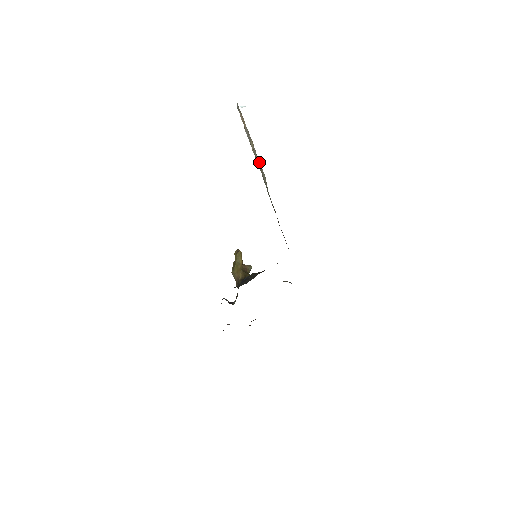
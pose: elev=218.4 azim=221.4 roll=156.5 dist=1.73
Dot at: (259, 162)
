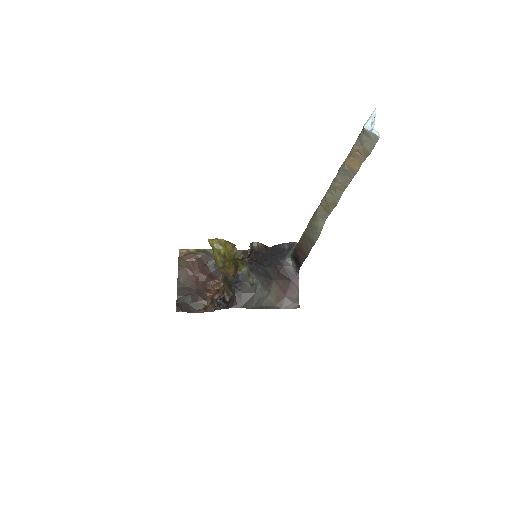
Dot at: (332, 209)
